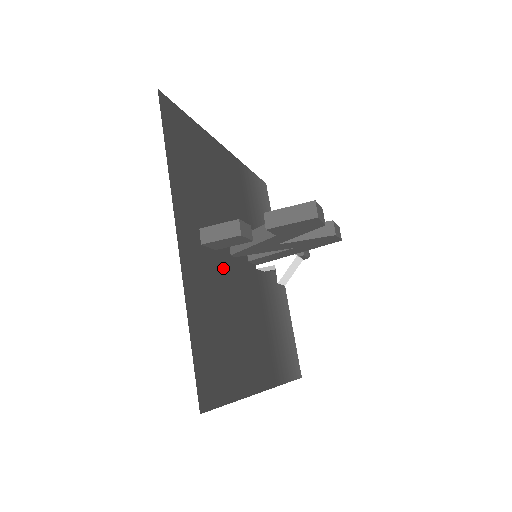
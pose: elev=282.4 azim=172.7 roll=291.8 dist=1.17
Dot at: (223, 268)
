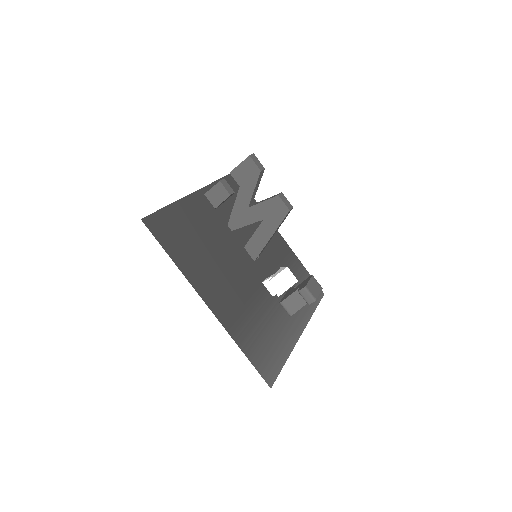
Dot at: (223, 238)
